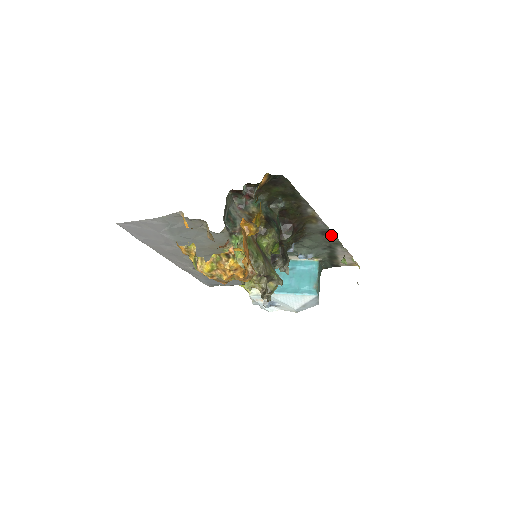
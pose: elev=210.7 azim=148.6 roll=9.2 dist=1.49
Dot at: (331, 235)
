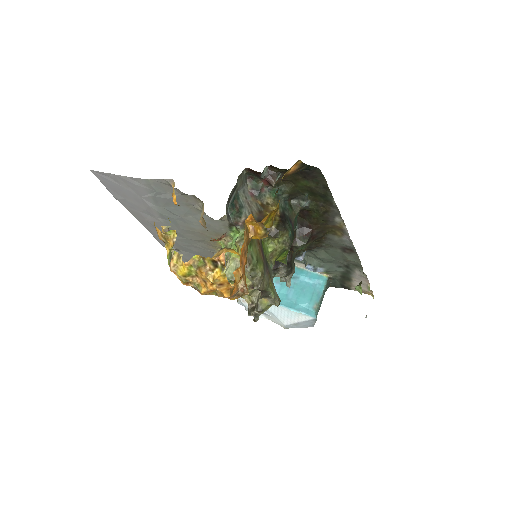
Dot at: (353, 254)
